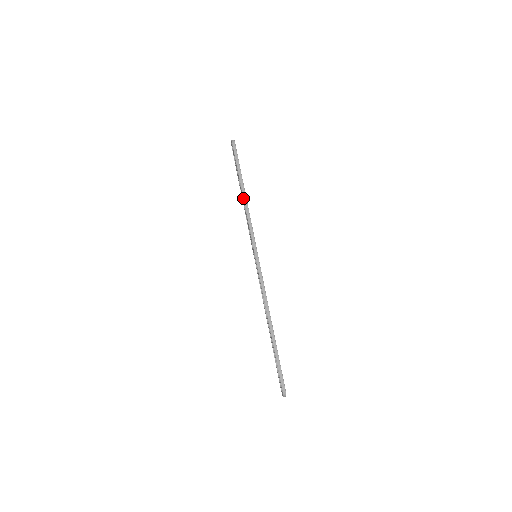
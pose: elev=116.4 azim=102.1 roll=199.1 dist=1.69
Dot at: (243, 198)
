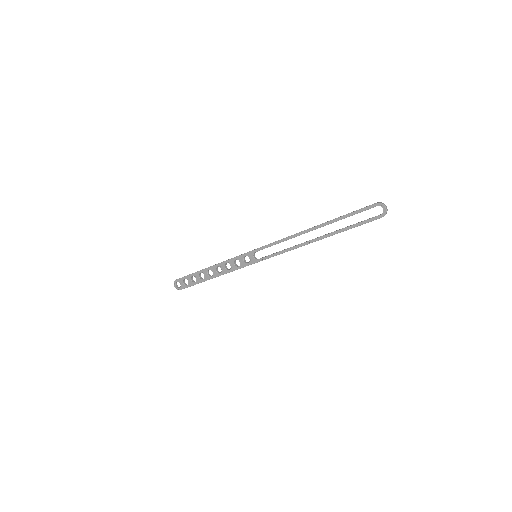
Dot at: (211, 266)
